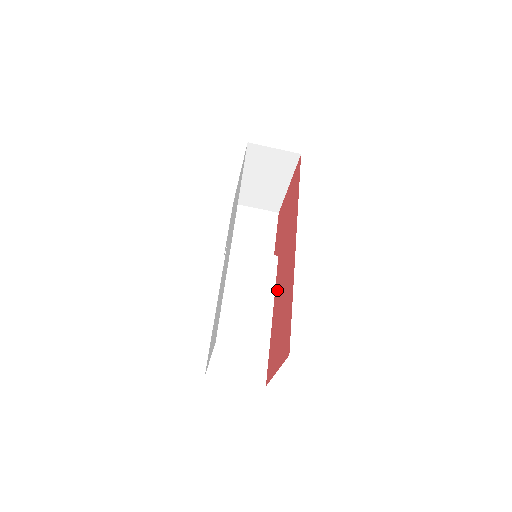
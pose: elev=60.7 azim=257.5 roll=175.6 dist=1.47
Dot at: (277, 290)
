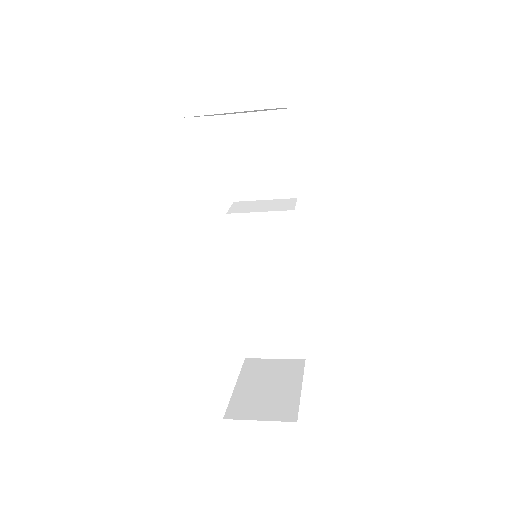
Dot at: occluded
